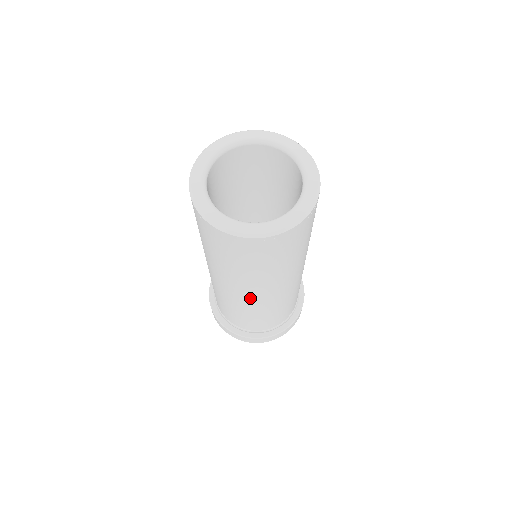
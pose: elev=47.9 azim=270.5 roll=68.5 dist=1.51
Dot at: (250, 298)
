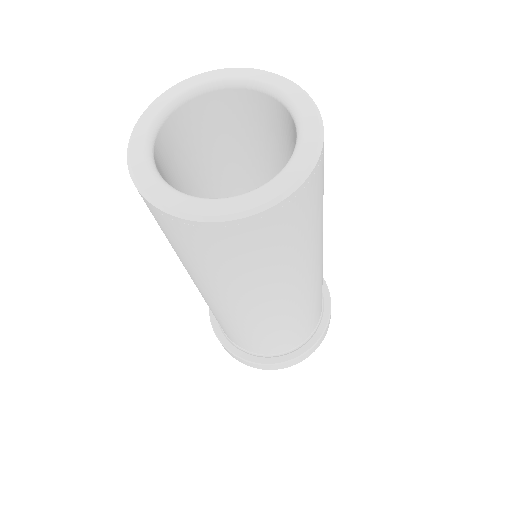
Dot at: (249, 314)
